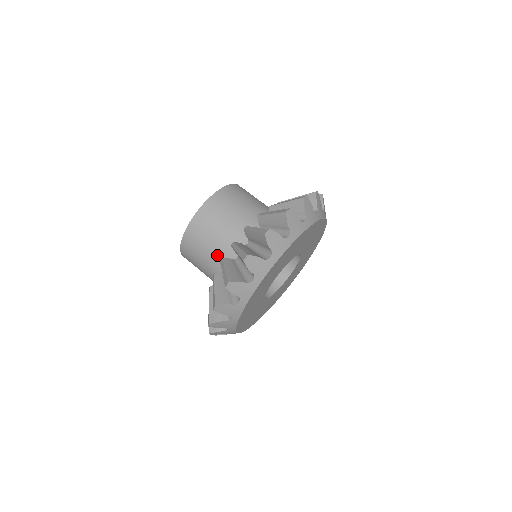
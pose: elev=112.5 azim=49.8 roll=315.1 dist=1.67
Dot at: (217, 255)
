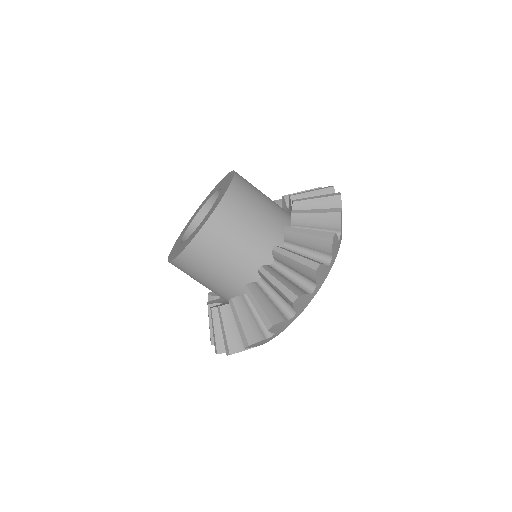
Dot at: (243, 261)
